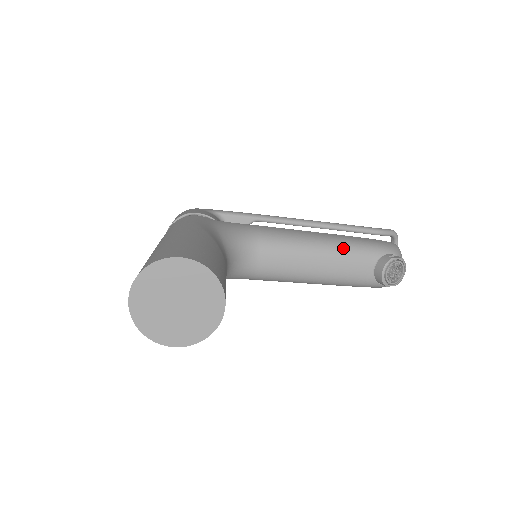
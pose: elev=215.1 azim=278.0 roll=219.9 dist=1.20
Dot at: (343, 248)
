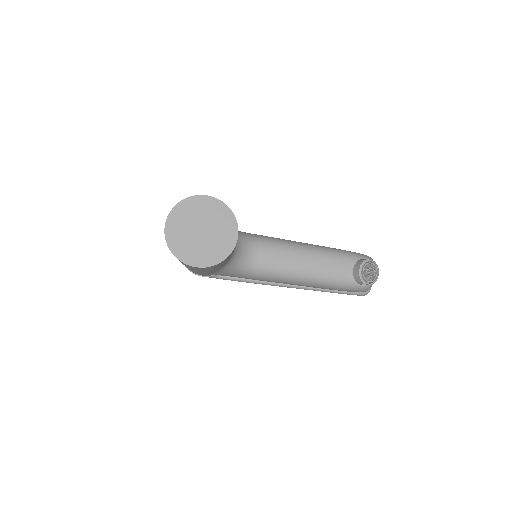
Dot at: (327, 252)
